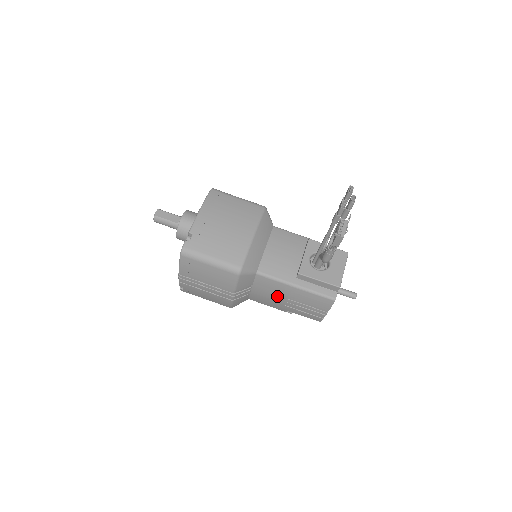
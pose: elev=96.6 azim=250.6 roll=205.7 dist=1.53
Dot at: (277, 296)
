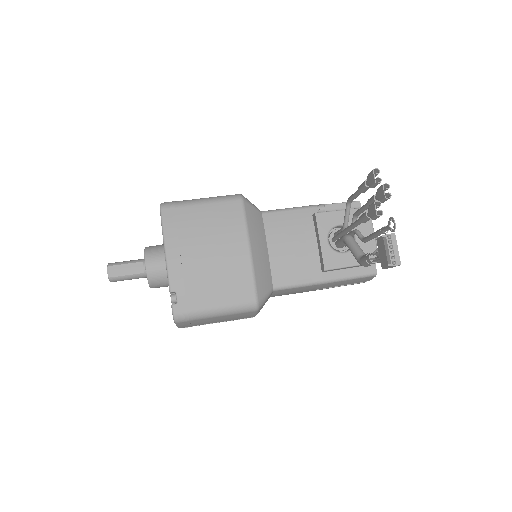
Dot at: occluded
